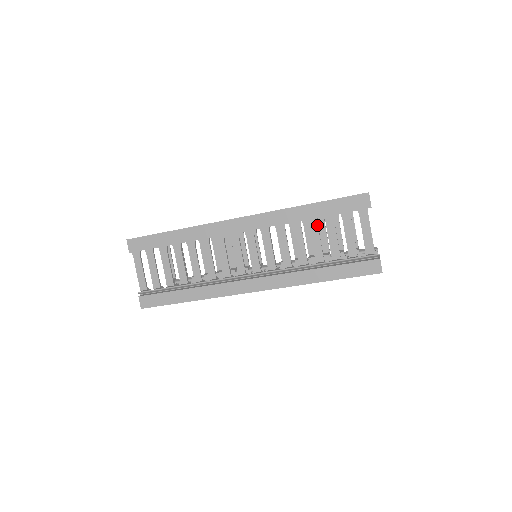
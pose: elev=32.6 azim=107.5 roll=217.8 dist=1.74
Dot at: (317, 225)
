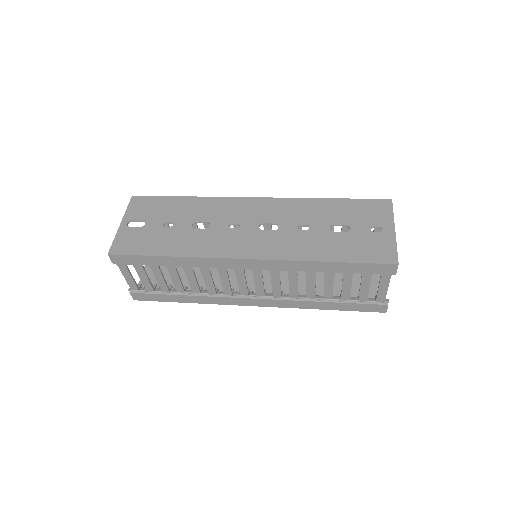
Dot at: (333, 277)
